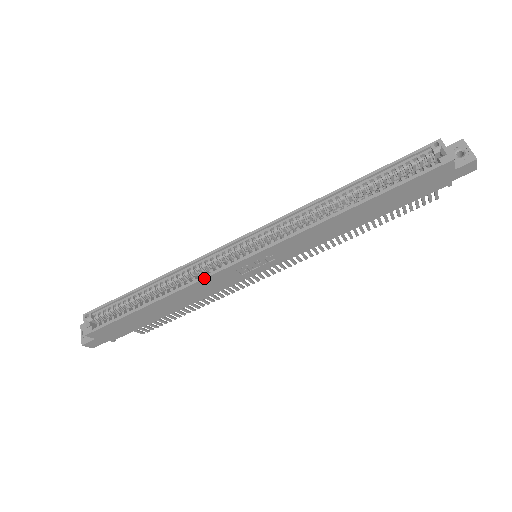
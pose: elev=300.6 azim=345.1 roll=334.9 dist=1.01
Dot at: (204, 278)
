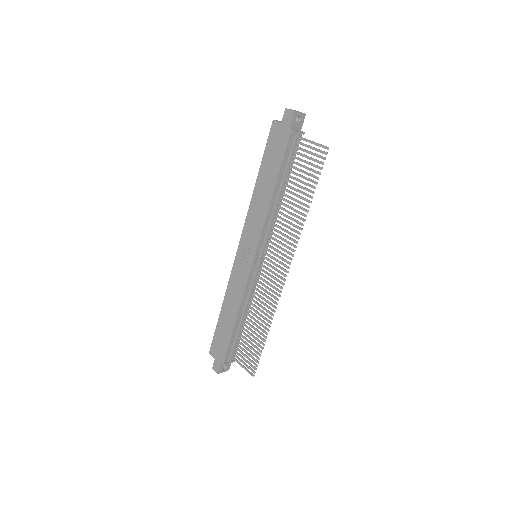
Dot at: (230, 277)
